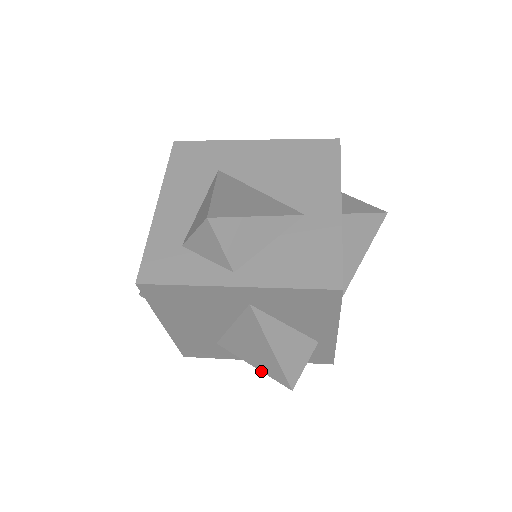
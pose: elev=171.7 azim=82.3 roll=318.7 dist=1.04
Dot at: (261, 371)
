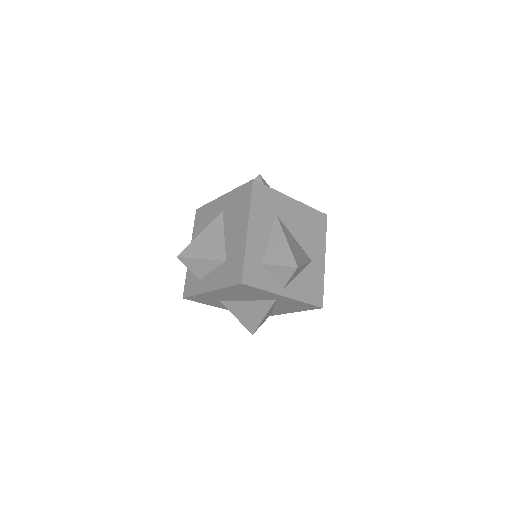
Dot at: (240, 322)
